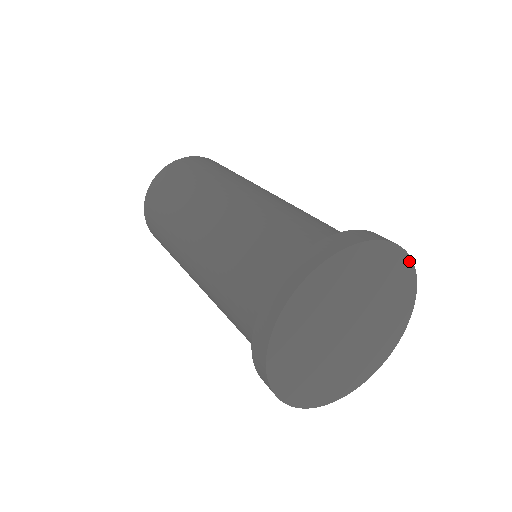
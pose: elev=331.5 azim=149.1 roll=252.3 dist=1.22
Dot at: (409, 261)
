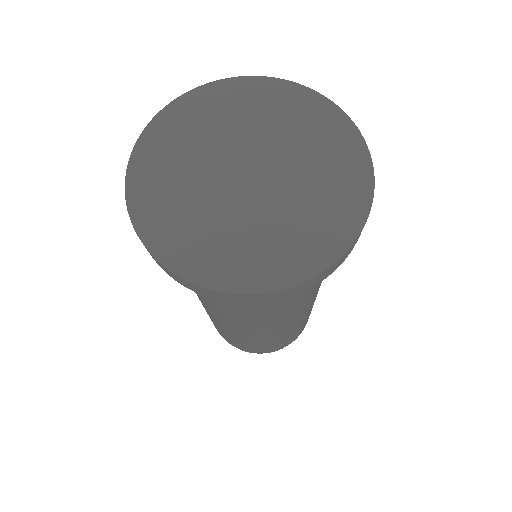
Dot at: (333, 107)
